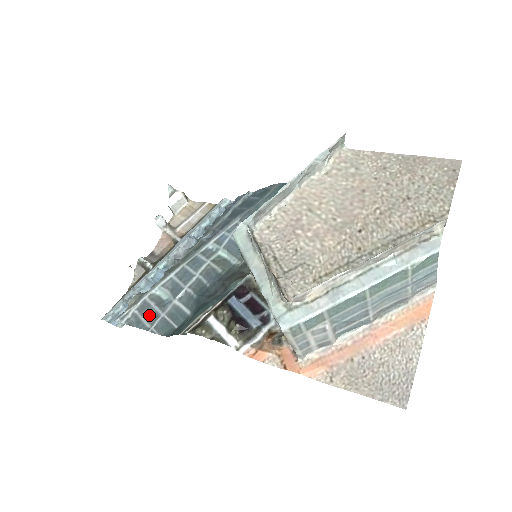
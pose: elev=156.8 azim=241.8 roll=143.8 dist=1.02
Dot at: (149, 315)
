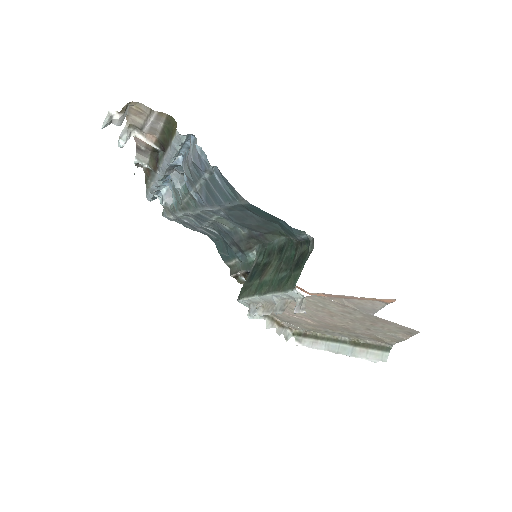
Dot at: (188, 225)
